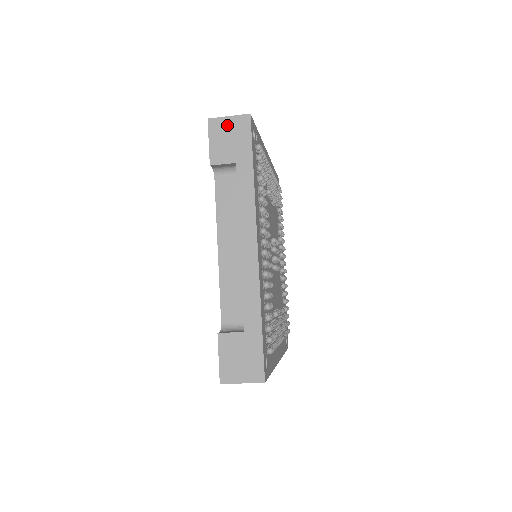
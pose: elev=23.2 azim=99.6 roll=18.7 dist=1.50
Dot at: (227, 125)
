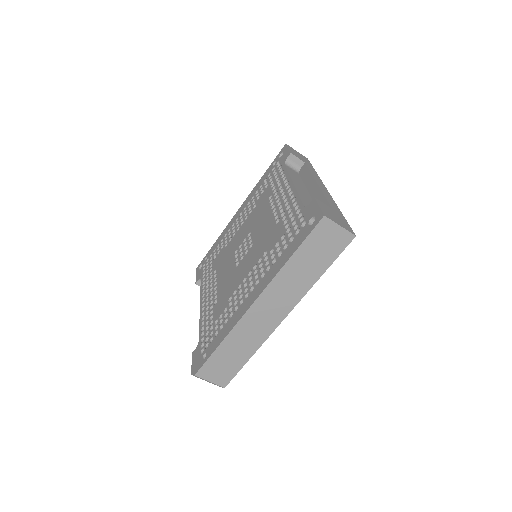
Dot at: (297, 152)
